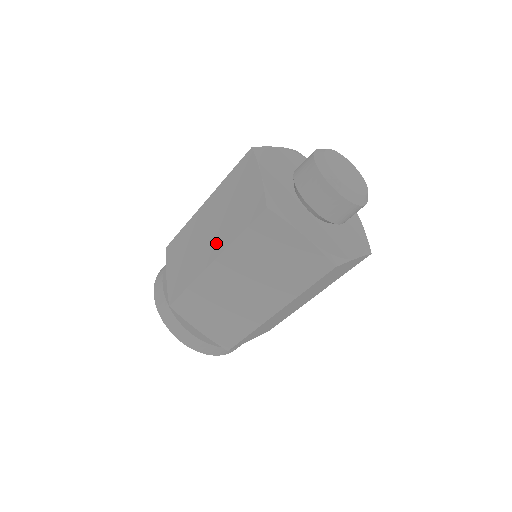
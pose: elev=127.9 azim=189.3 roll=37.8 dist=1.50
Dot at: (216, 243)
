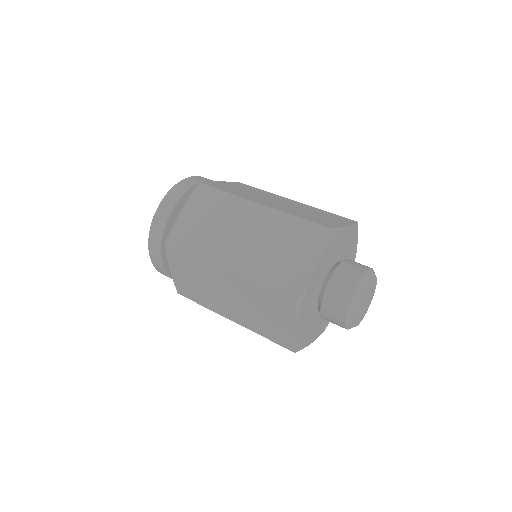
Dot at: (239, 261)
